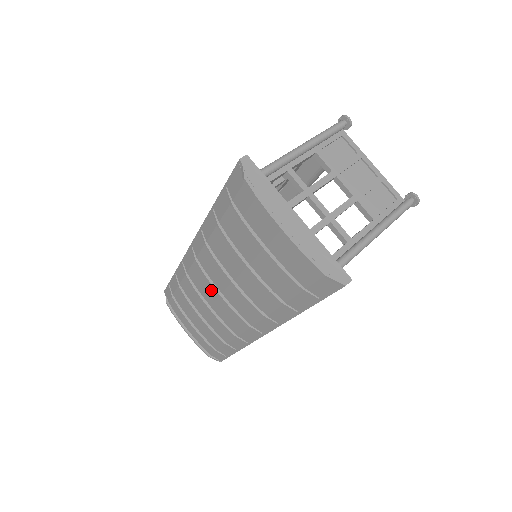
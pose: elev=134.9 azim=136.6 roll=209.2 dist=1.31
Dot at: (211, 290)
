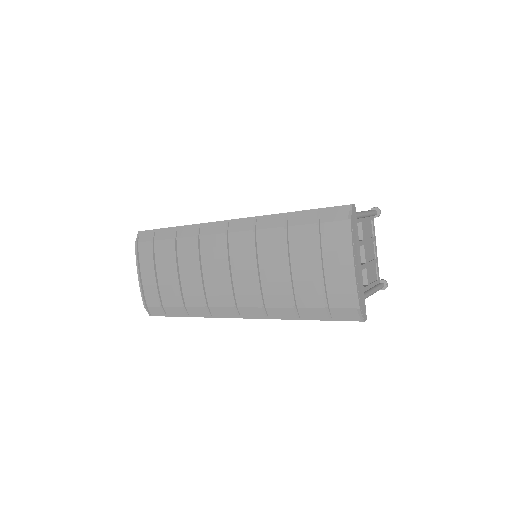
Dot at: (219, 262)
